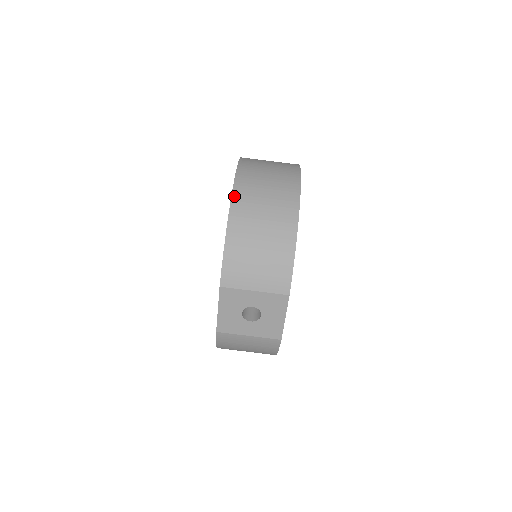
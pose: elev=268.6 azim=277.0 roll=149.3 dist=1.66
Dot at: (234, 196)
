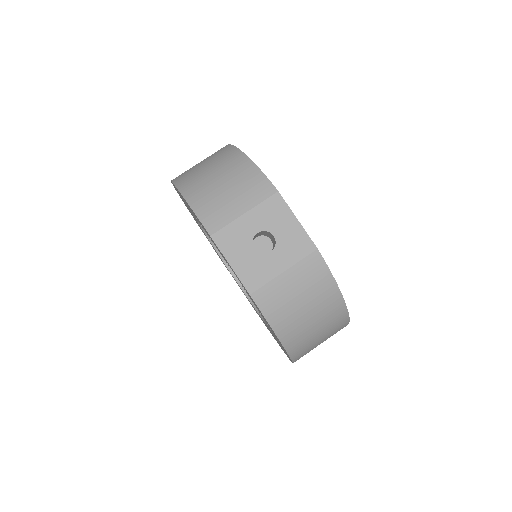
Dot at: (175, 181)
